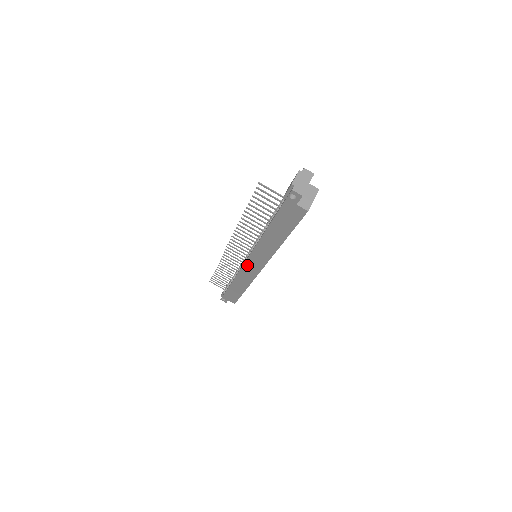
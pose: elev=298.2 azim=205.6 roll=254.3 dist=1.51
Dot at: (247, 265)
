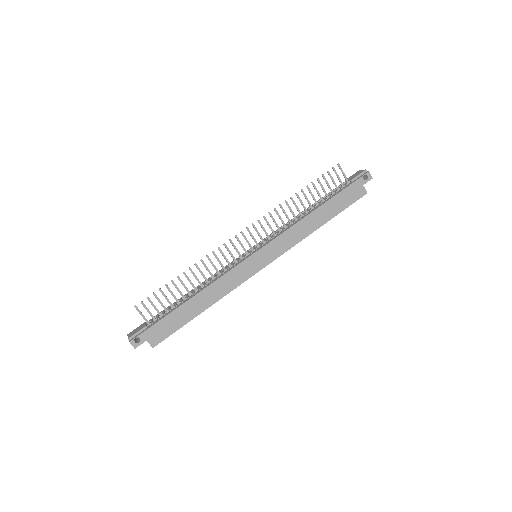
Dot at: (252, 259)
